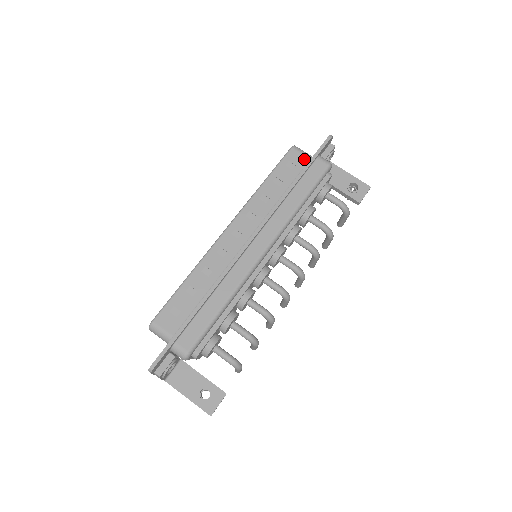
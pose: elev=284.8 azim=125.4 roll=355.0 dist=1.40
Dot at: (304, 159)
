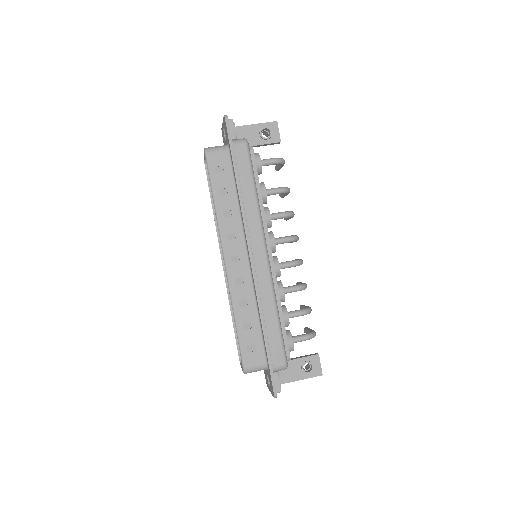
Dot at: (224, 155)
